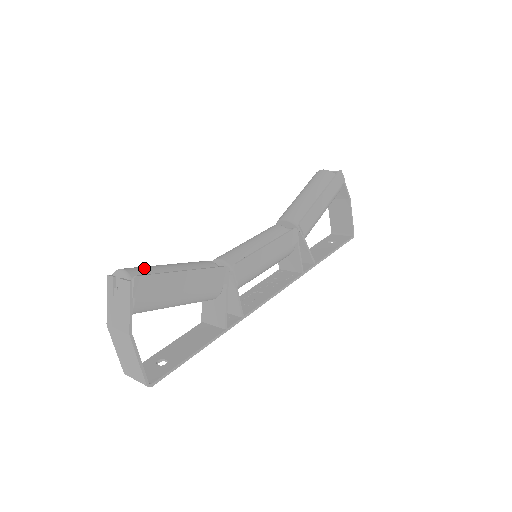
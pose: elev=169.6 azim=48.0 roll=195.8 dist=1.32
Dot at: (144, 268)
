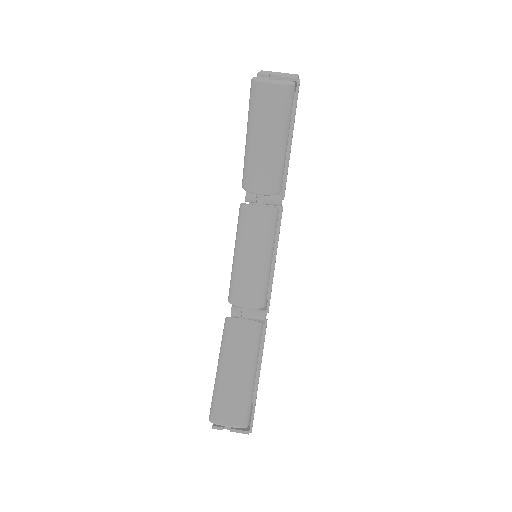
Dot at: (234, 405)
